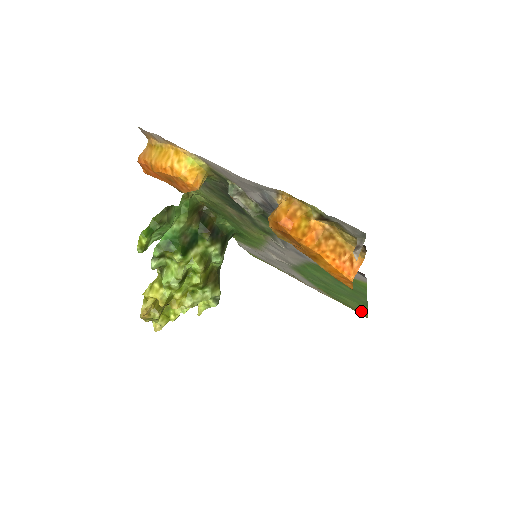
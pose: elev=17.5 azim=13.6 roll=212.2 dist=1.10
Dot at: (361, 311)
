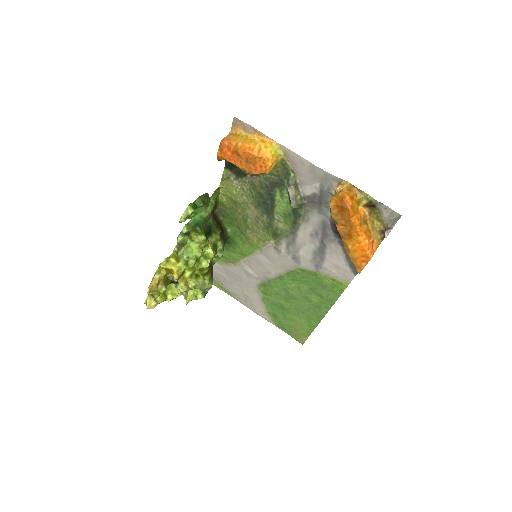
Dot at: (303, 334)
